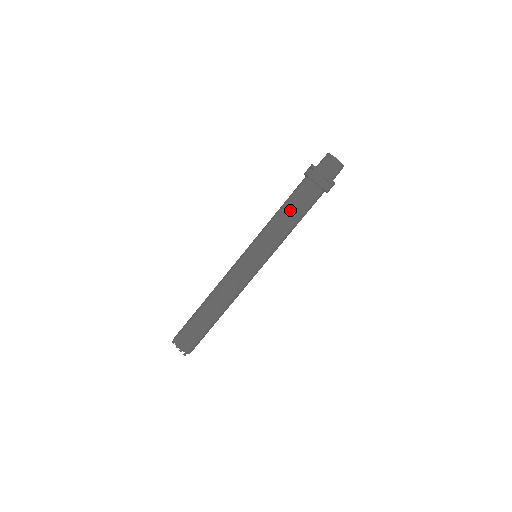
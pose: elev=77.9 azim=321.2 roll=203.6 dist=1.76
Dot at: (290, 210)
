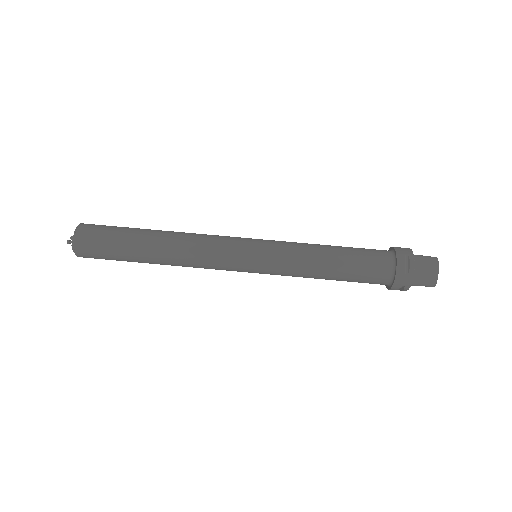
Dot at: (342, 249)
